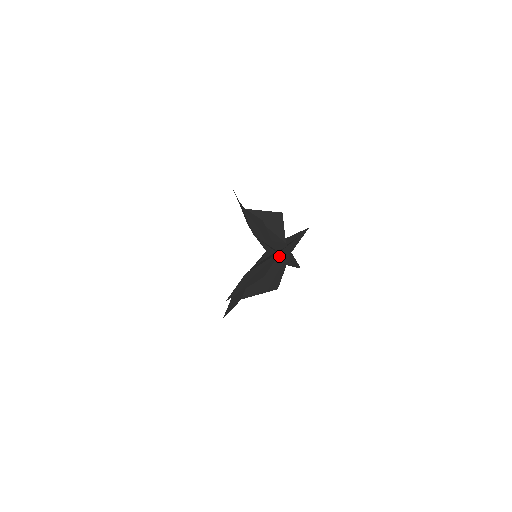
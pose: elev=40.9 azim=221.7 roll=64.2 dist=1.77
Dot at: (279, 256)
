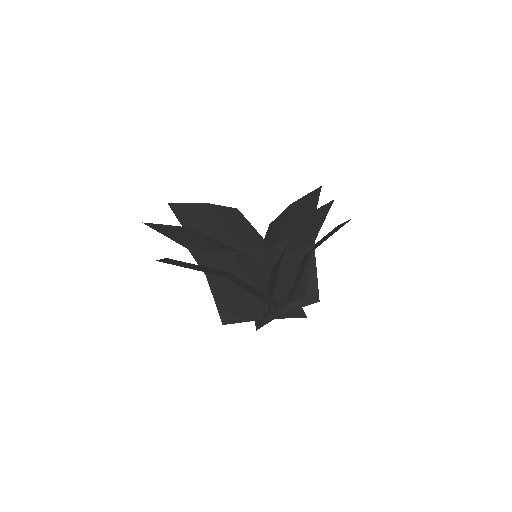
Dot at: occluded
